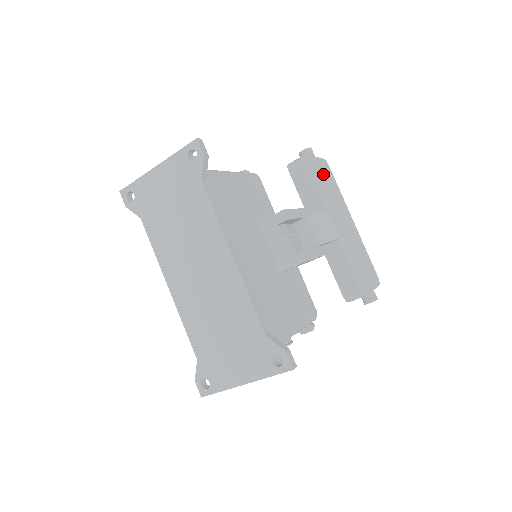
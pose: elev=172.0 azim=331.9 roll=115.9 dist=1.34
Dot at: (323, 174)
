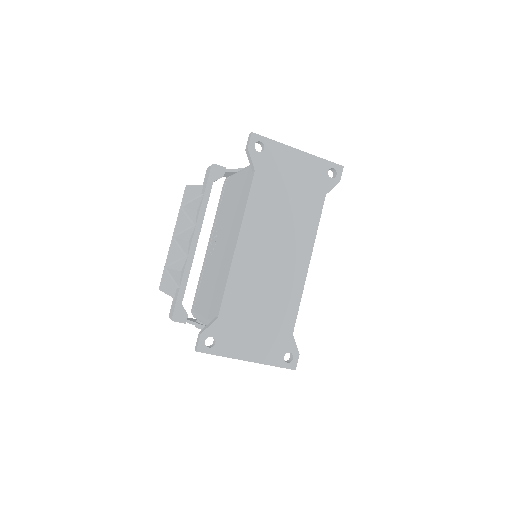
Dot at: occluded
